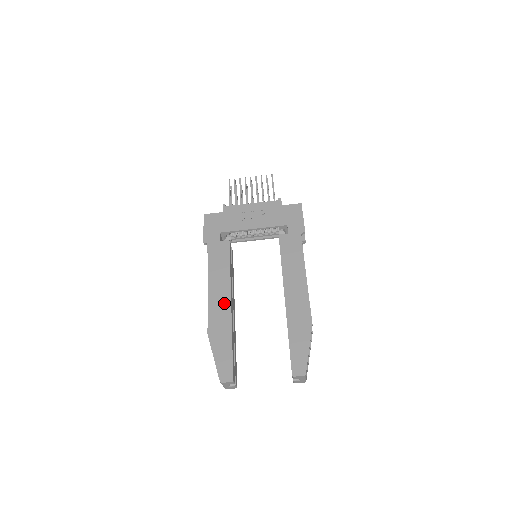
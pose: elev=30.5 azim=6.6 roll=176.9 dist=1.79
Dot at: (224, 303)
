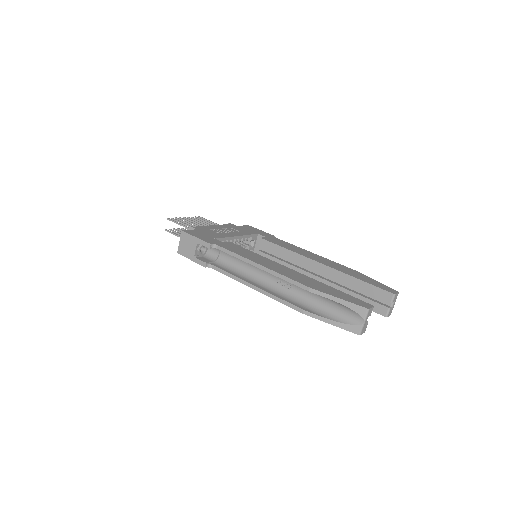
Dot at: (289, 270)
